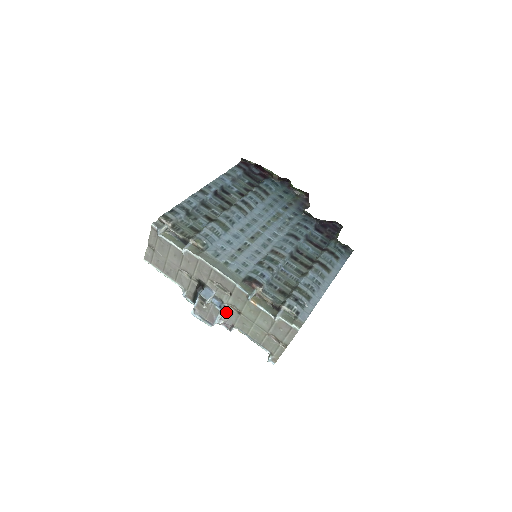
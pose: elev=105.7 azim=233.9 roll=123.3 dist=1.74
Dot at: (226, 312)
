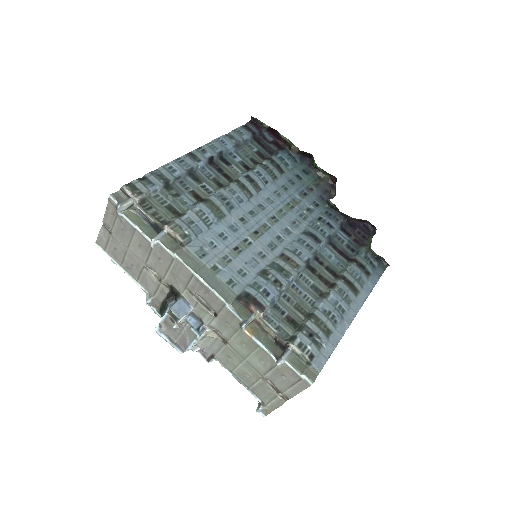
Dot at: (205, 337)
